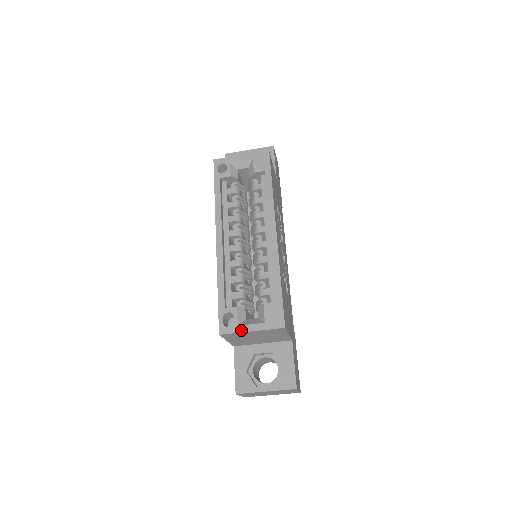
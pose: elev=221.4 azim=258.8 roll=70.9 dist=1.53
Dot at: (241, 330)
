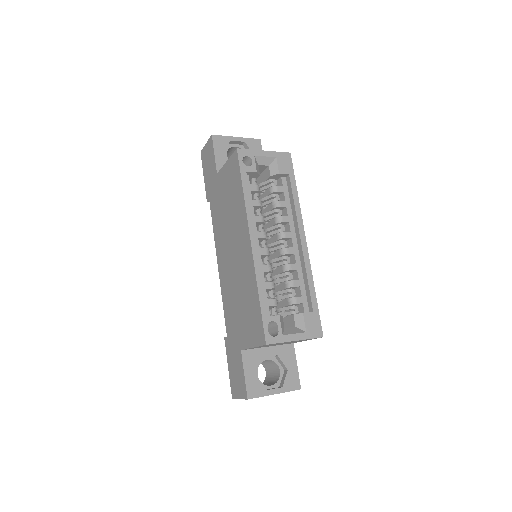
Dot at: (286, 340)
